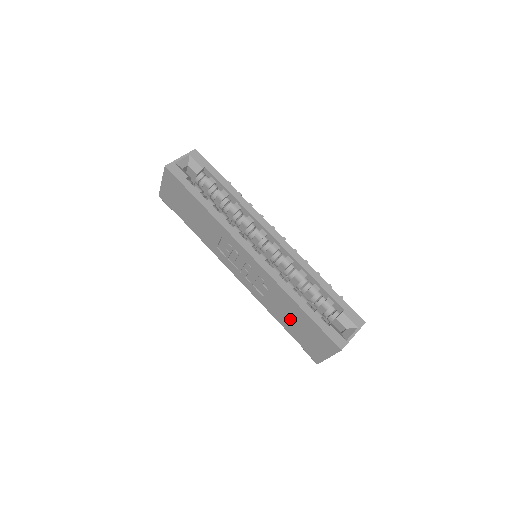
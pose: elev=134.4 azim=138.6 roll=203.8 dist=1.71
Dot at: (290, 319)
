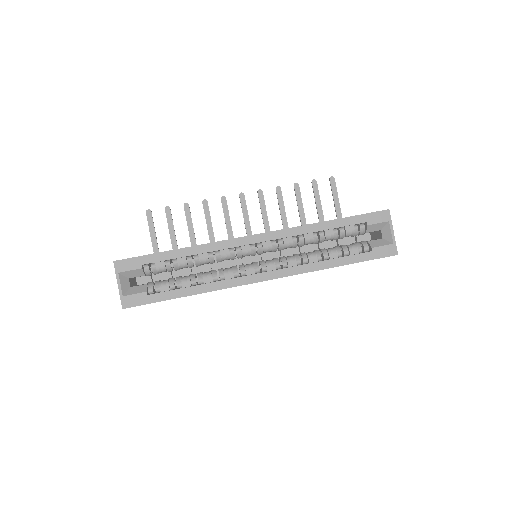
Dot at: occluded
